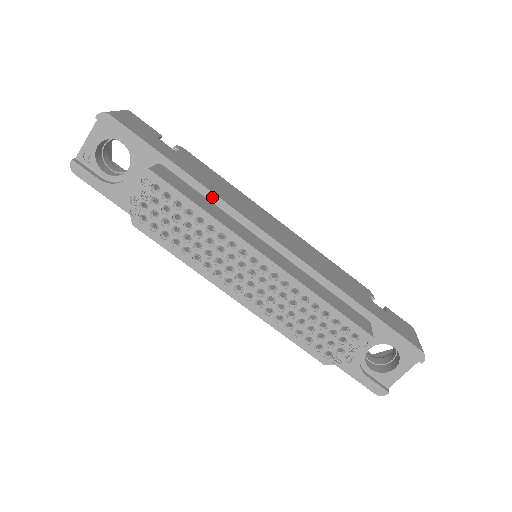
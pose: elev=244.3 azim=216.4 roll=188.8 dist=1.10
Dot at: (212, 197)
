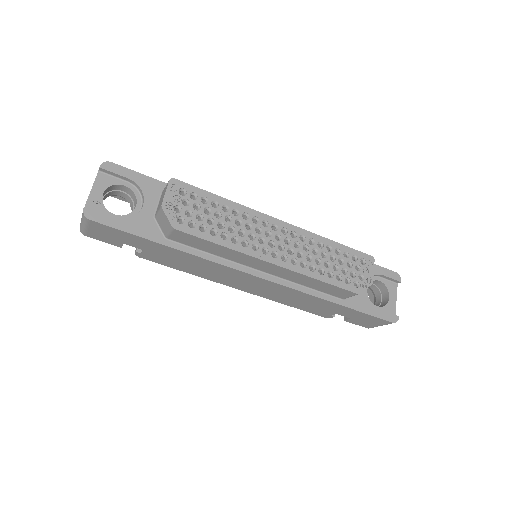
Dot at: occluded
